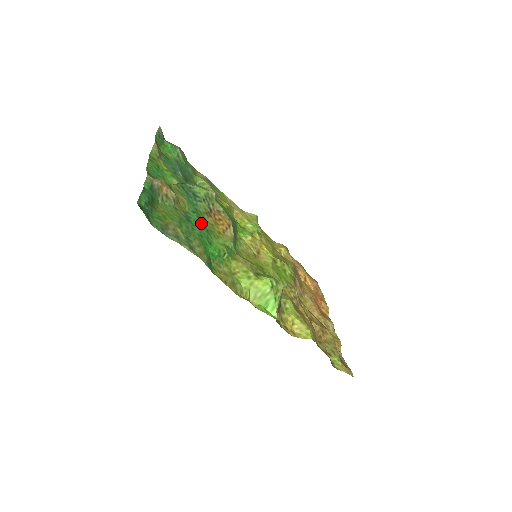
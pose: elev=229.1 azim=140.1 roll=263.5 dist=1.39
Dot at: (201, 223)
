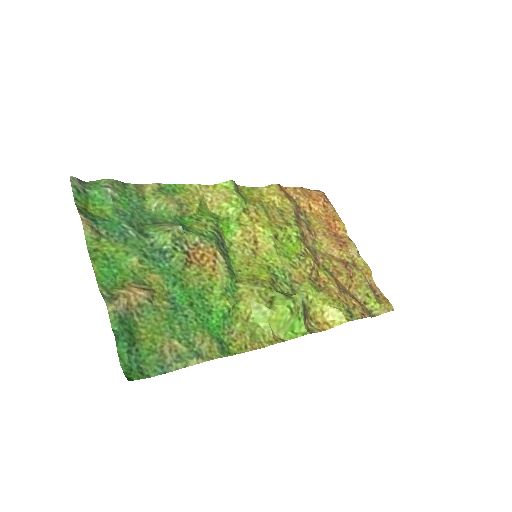
Dot at: (188, 291)
